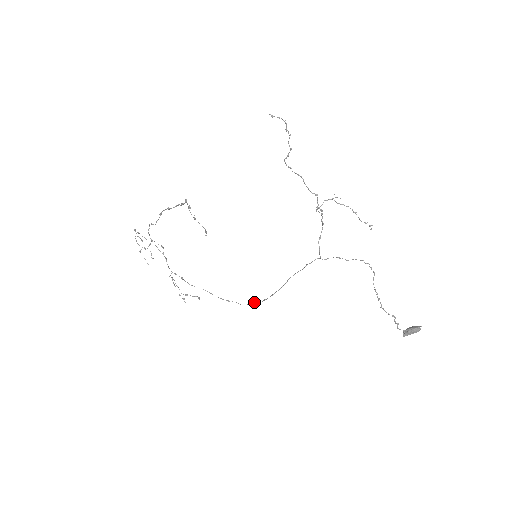
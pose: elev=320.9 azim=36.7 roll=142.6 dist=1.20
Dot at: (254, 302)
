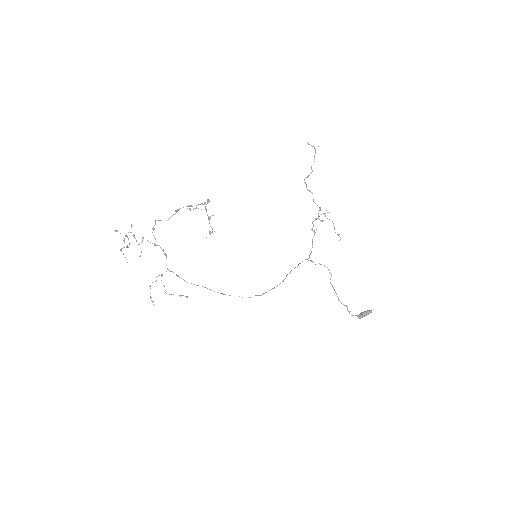
Dot at: (256, 295)
